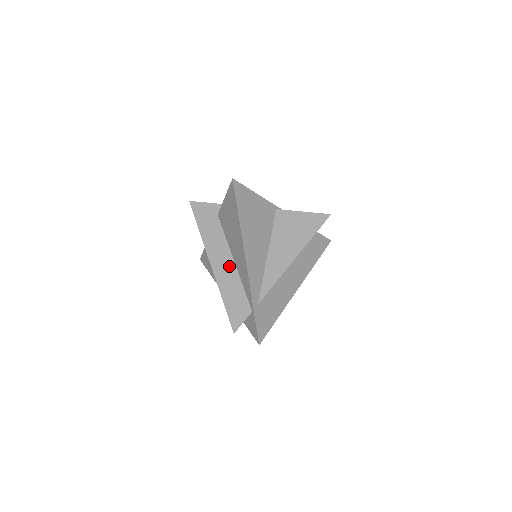
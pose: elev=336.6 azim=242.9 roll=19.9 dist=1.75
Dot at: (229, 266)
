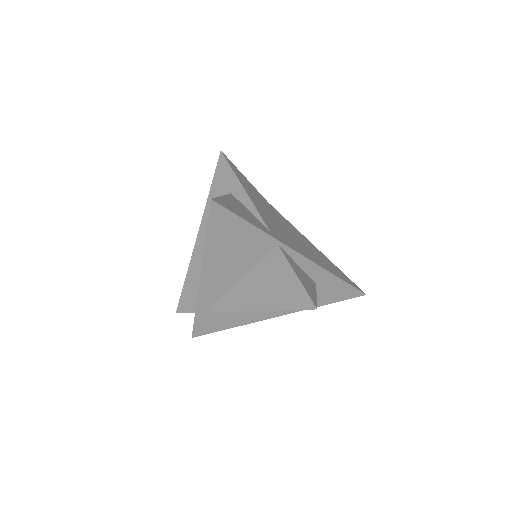
Dot at: occluded
